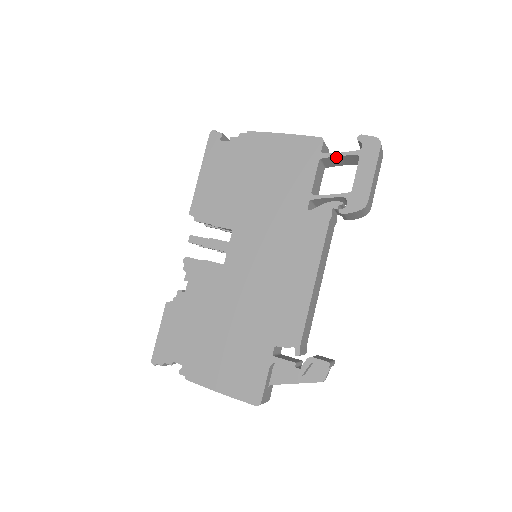
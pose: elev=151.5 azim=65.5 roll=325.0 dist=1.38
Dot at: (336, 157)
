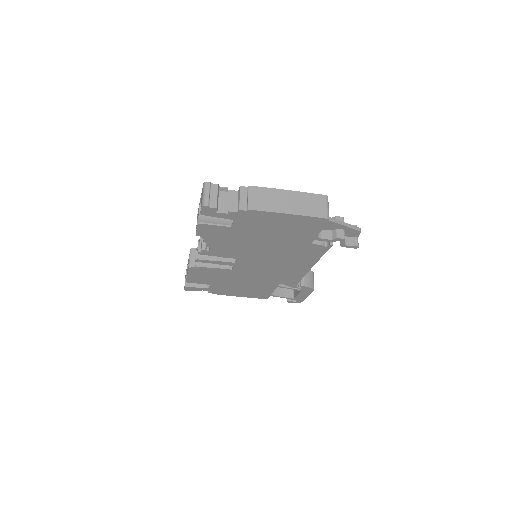
Dot at: occluded
